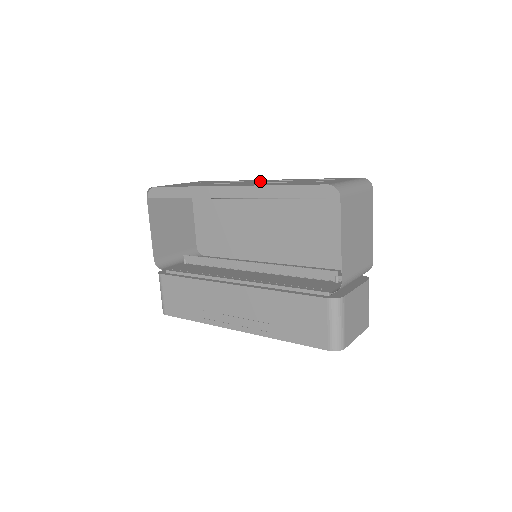
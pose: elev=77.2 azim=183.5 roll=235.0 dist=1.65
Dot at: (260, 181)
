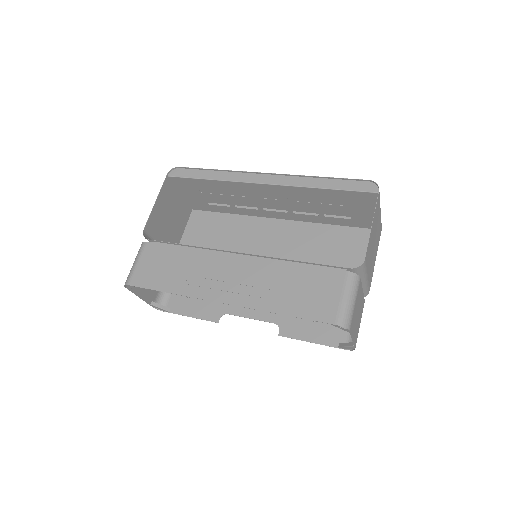
Dot at: (280, 199)
